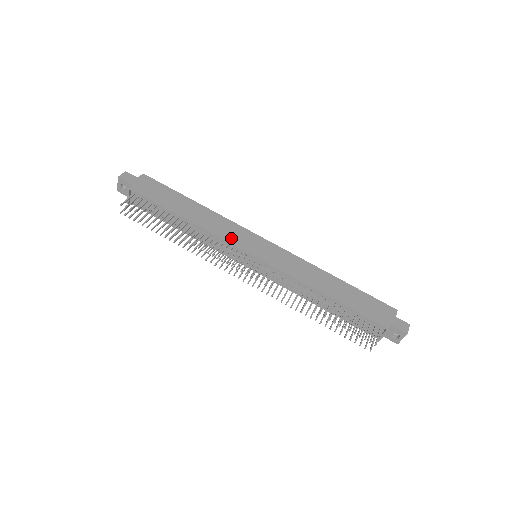
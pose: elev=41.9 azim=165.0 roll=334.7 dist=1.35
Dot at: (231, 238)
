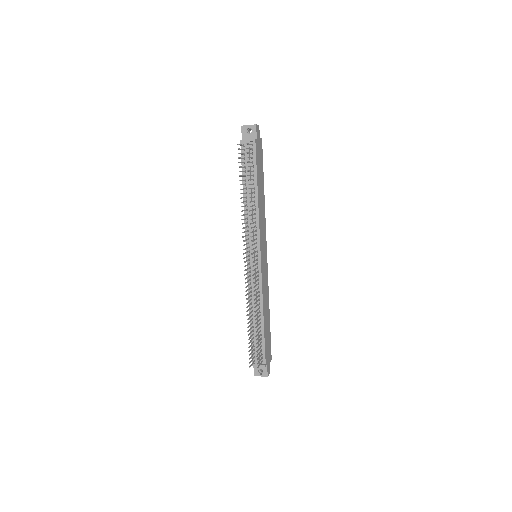
Dot at: (261, 234)
